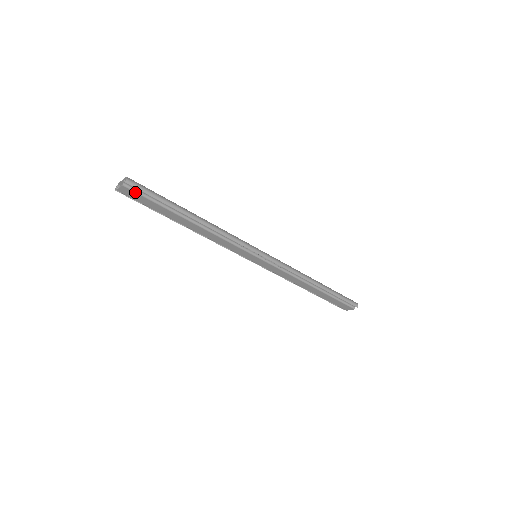
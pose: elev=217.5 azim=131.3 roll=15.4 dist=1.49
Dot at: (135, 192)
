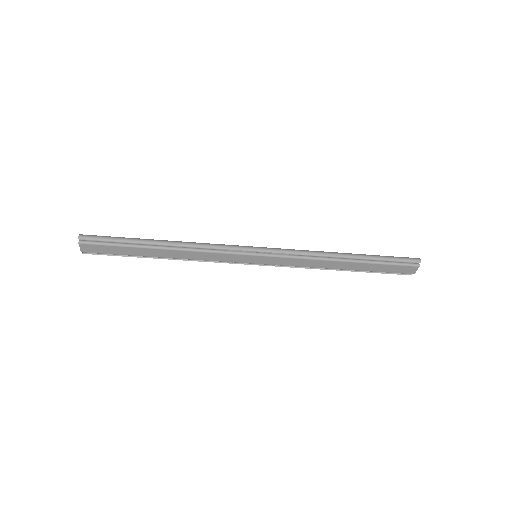
Dot at: (93, 244)
